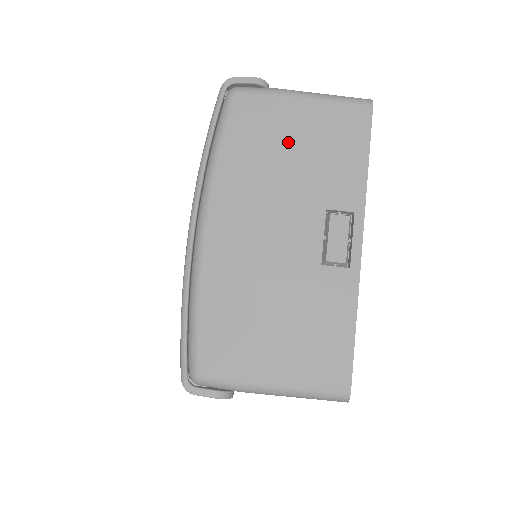
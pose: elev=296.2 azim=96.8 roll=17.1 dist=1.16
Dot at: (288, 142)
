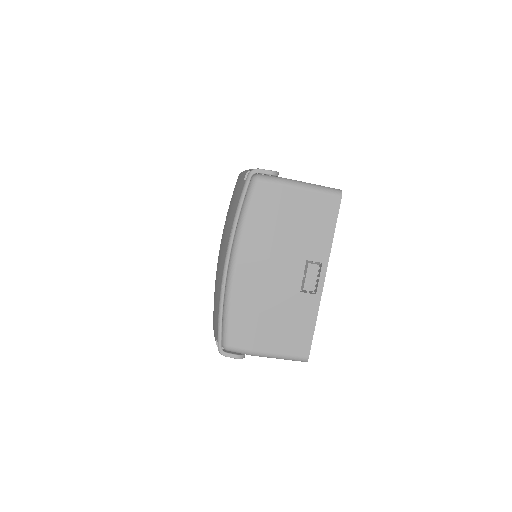
Dot at: (288, 217)
